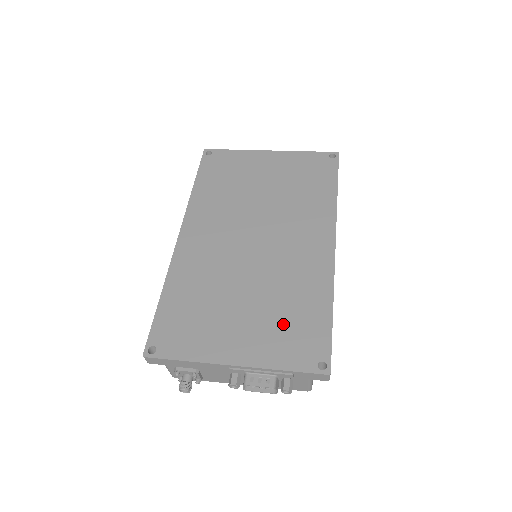
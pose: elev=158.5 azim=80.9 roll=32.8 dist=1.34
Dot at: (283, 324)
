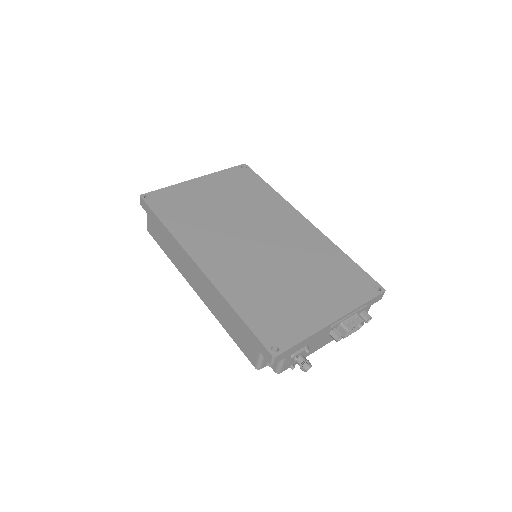
Dot at: (333, 280)
